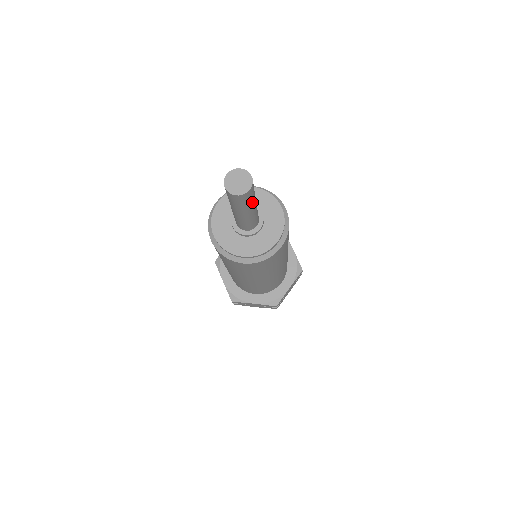
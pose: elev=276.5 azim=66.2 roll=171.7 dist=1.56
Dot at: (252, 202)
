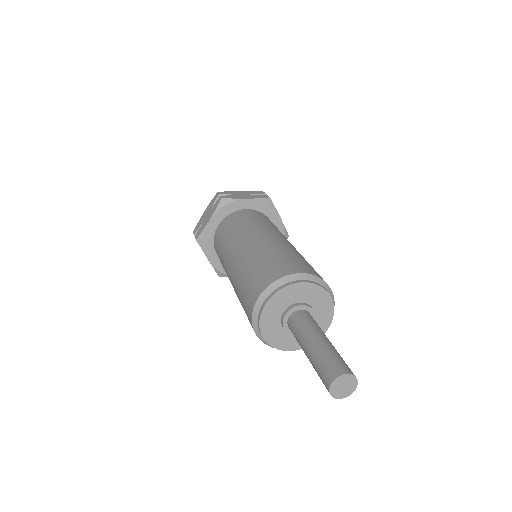
Dot at: occluded
